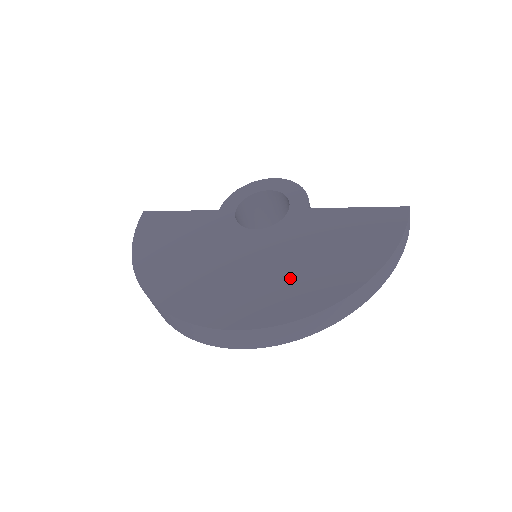
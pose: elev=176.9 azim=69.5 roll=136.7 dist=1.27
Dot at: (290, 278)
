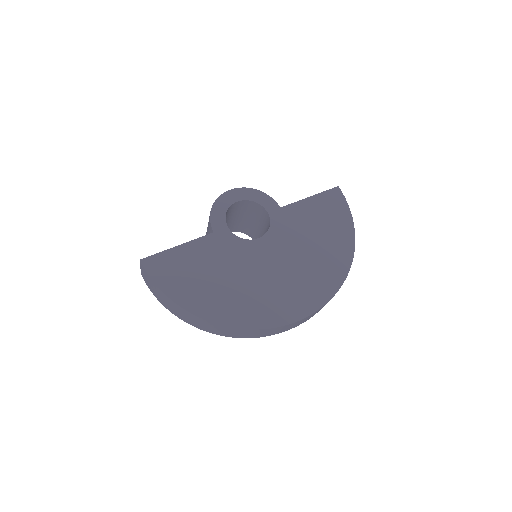
Dot at: (314, 264)
